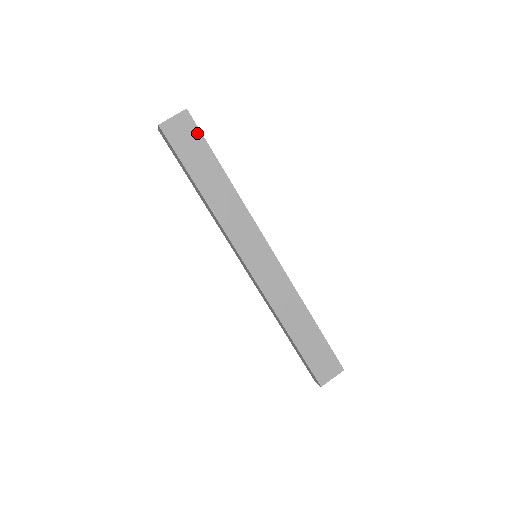
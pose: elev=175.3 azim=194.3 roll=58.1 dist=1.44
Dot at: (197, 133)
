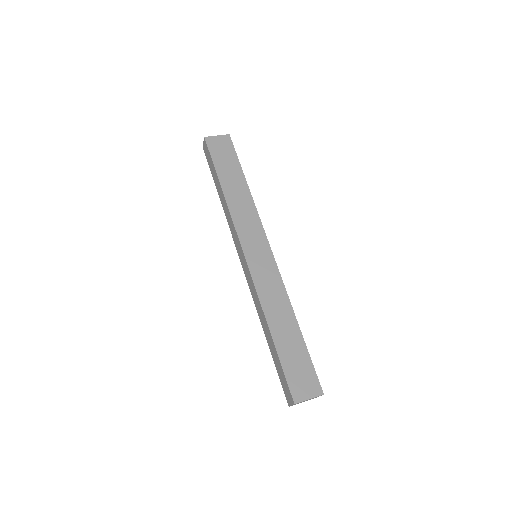
Dot at: (232, 151)
